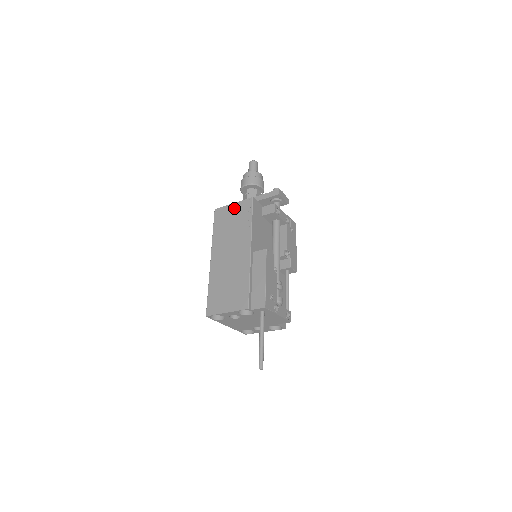
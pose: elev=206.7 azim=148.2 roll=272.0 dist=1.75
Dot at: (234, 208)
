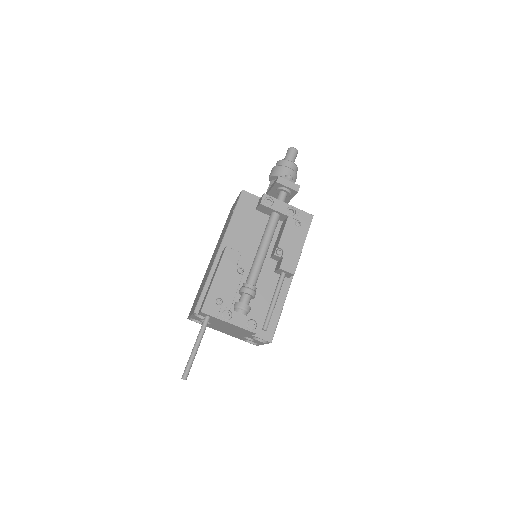
Dot at: (234, 204)
